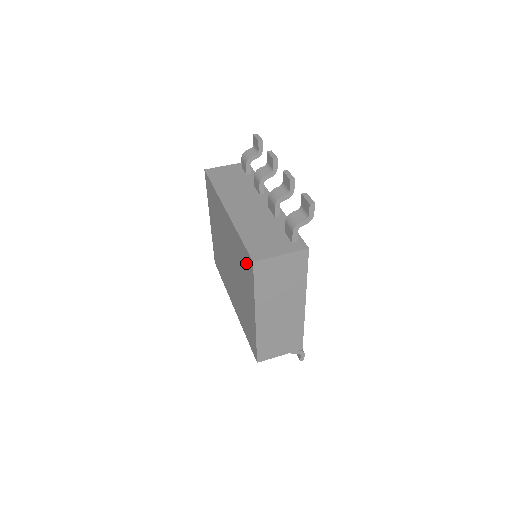
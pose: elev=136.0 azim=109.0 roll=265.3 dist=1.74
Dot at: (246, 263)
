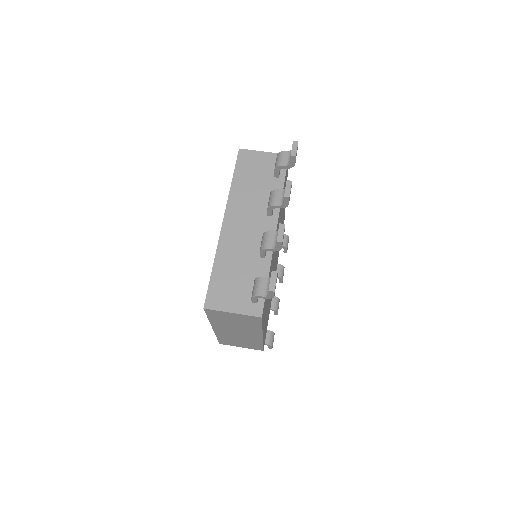
Dot at: occluded
